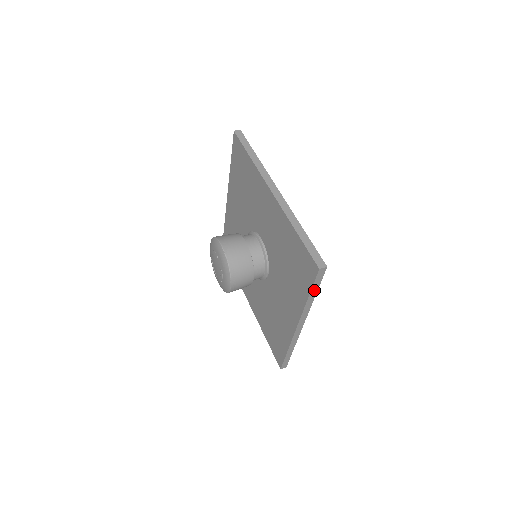
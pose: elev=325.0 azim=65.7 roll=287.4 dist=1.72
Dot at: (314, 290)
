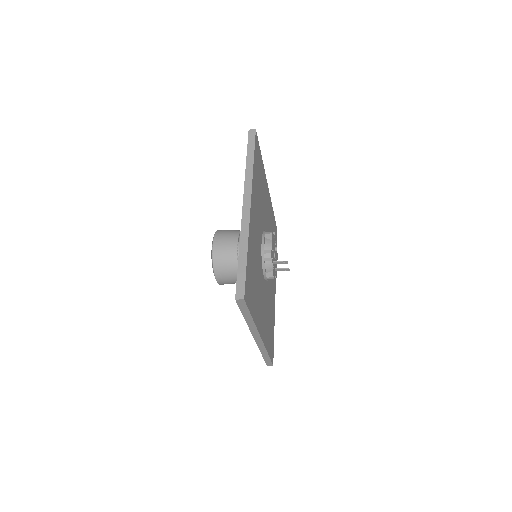
Dot at: (246, 314)
